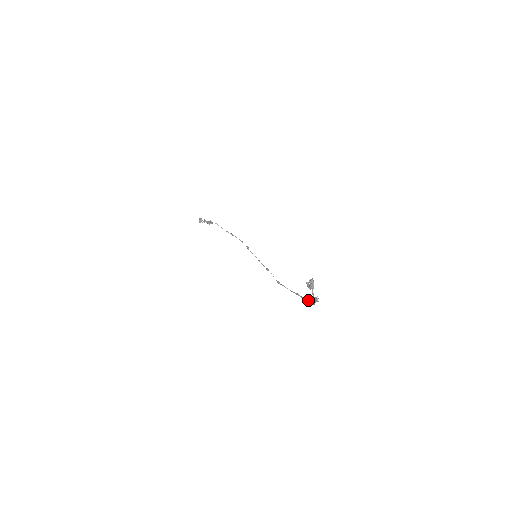
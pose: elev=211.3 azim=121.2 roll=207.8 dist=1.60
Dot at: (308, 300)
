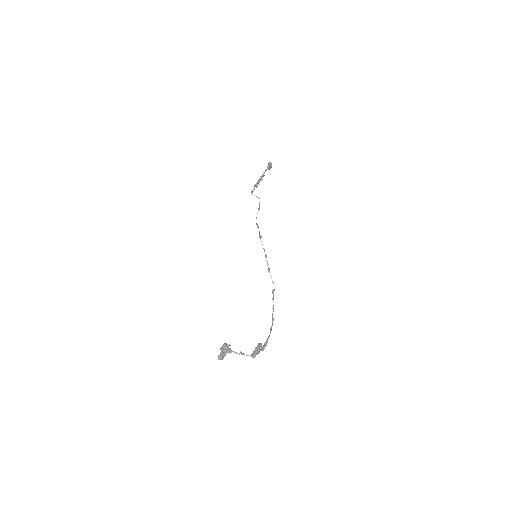
Dot at: (267, 338)
